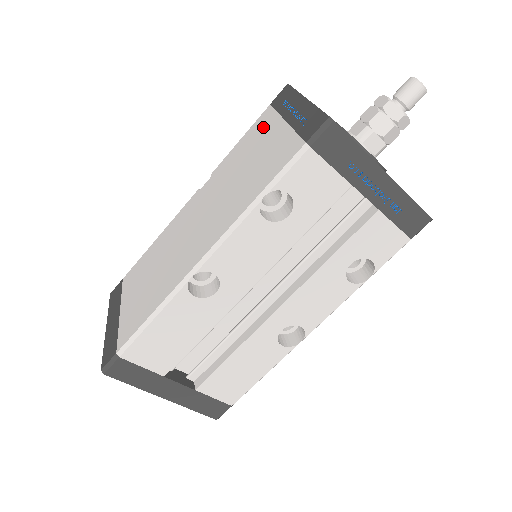
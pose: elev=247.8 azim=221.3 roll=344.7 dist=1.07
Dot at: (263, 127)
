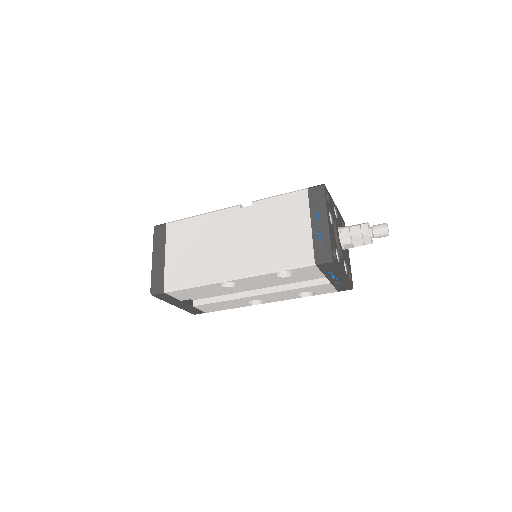
Dot at: (297, 207)
